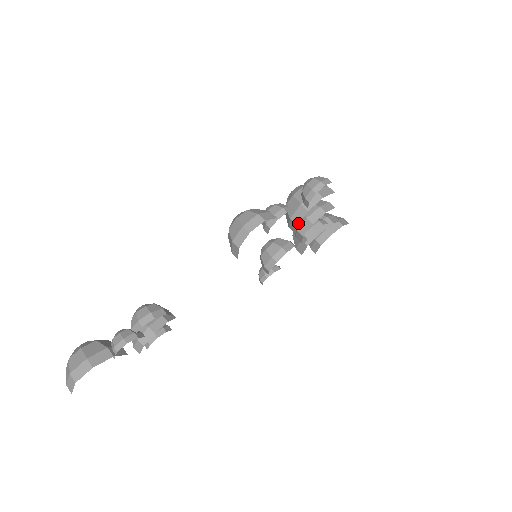
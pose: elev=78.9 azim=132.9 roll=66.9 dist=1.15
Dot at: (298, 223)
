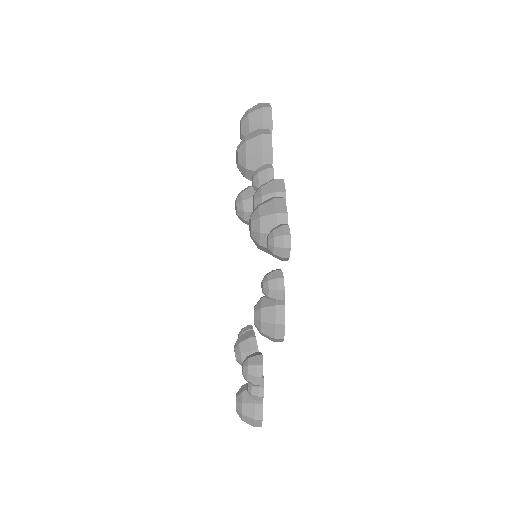
Dot at: occluded
